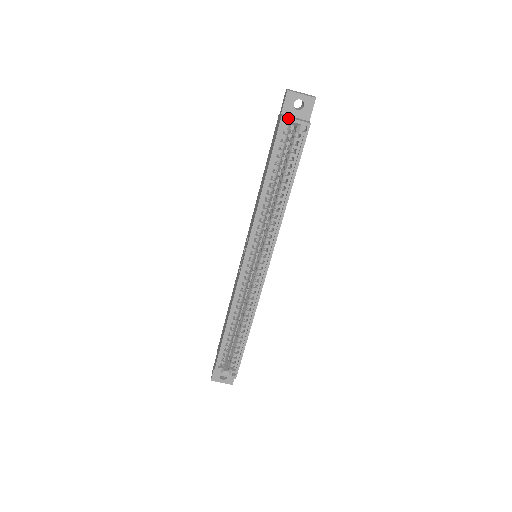
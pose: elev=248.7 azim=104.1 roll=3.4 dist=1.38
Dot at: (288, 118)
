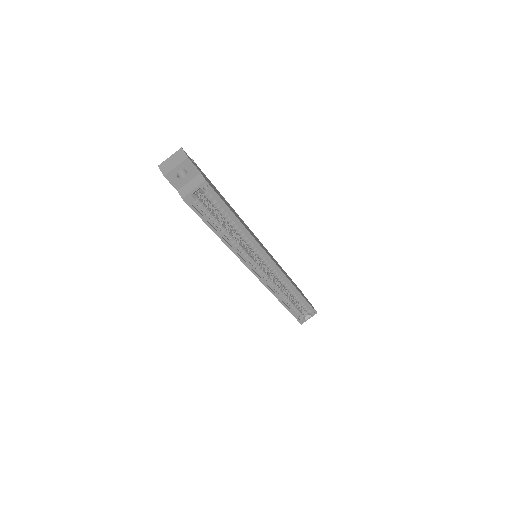
Dot at: (187, 195)
